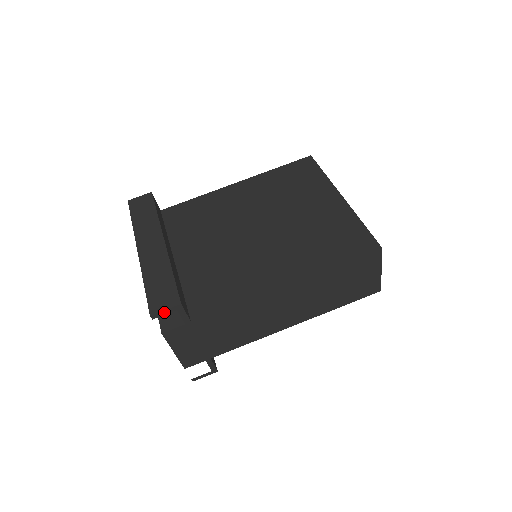
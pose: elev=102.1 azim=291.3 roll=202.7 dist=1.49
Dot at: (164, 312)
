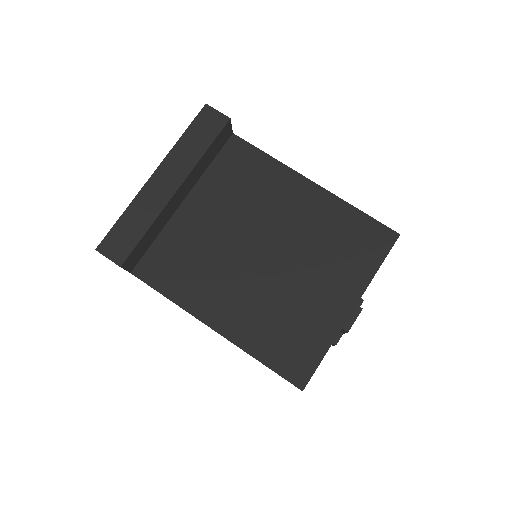
Dot at: (107, 257)
